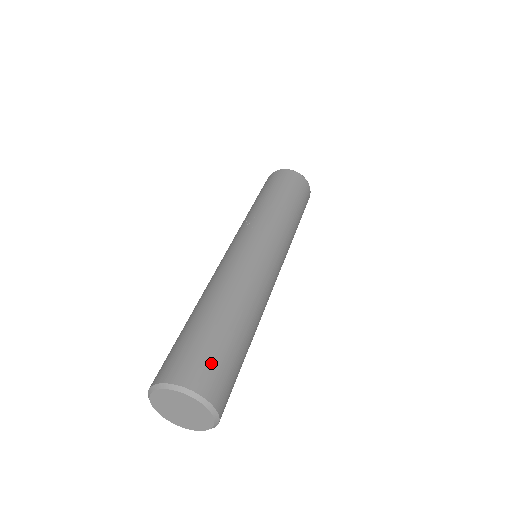
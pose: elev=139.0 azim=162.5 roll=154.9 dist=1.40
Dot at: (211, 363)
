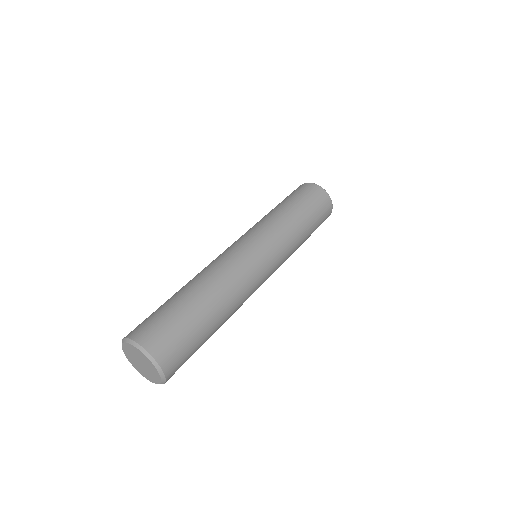
Dot at: (183, 352)
